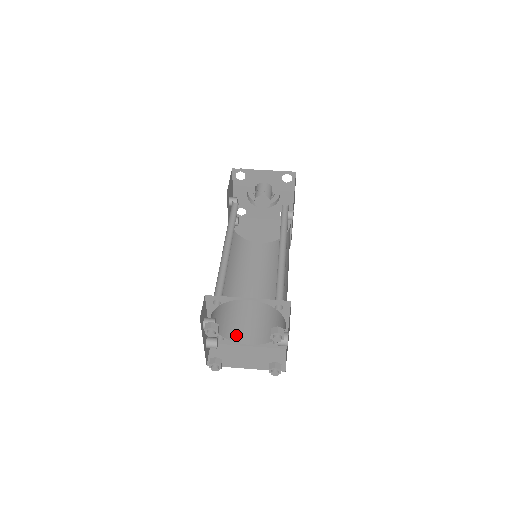
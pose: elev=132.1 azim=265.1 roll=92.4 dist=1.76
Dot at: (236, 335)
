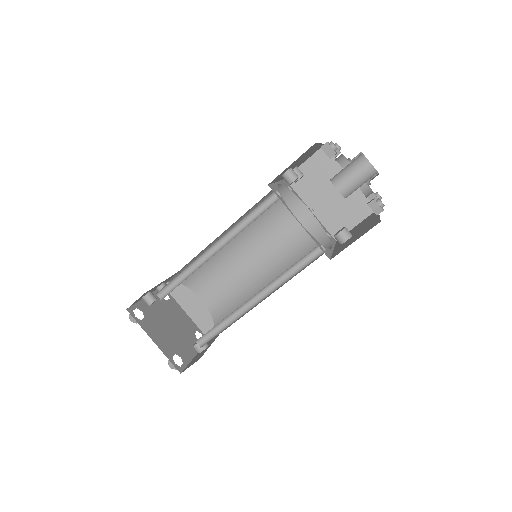
Dot at: (198, 286)
